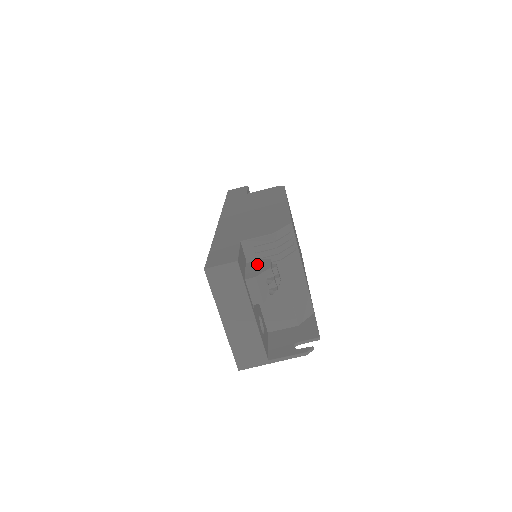
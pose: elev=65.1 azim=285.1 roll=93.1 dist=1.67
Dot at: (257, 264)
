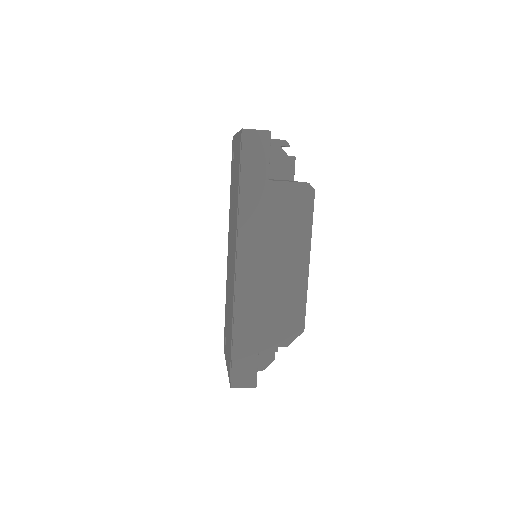
Dot at: (265, 350)
